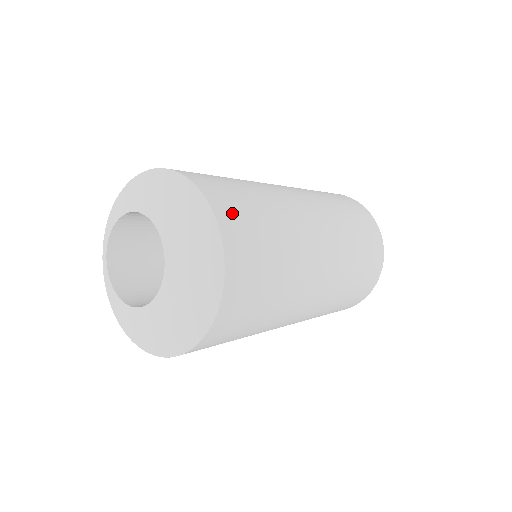
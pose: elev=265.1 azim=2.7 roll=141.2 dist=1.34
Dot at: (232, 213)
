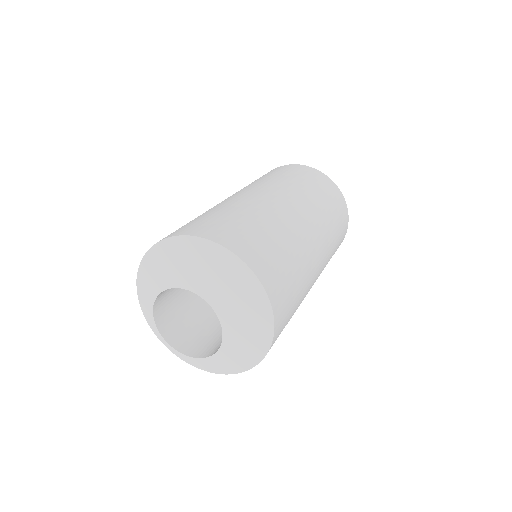
Dot at: (213, 230)
